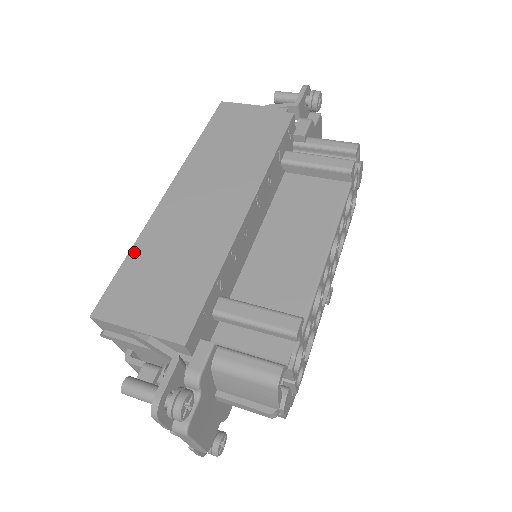
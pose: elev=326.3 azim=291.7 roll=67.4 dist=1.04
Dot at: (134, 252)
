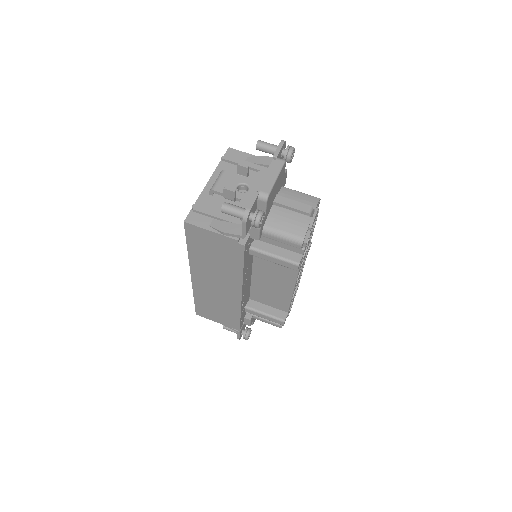
Dot at: (196, 298)
